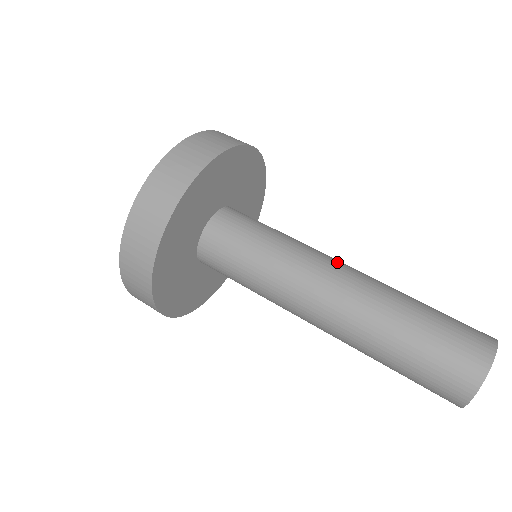
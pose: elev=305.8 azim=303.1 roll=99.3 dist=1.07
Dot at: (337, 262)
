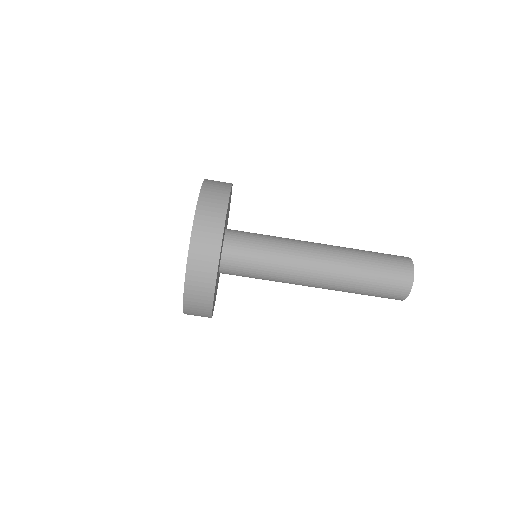
Dot at: (311, 268)
